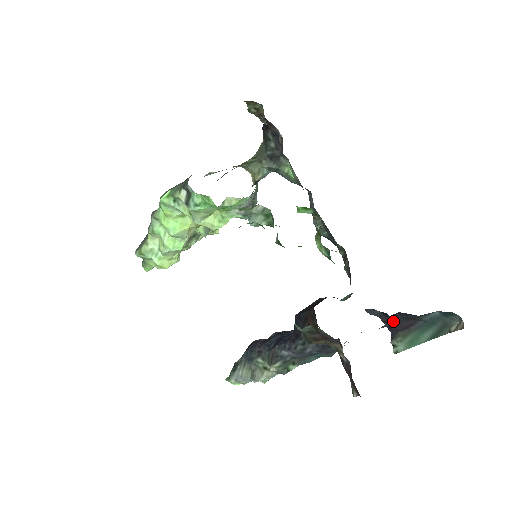
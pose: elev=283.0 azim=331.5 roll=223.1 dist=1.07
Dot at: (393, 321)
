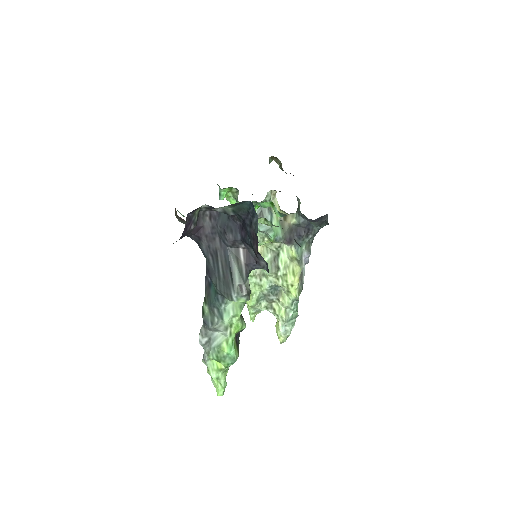
Dot at: (227, 221)
